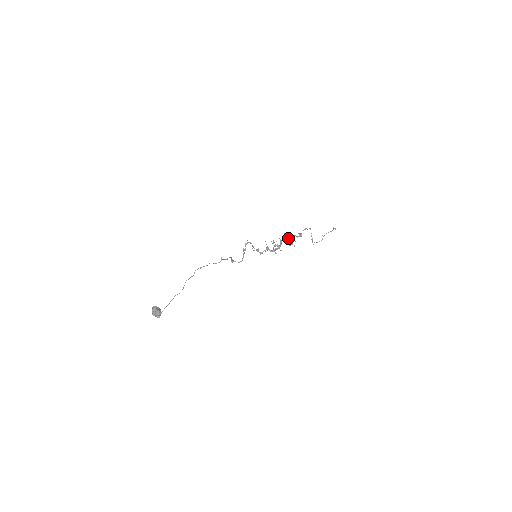
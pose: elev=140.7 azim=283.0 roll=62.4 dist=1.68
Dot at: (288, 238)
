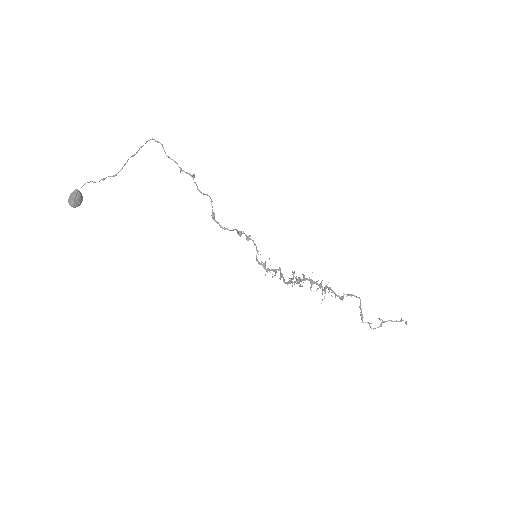
Dot at: occluded
